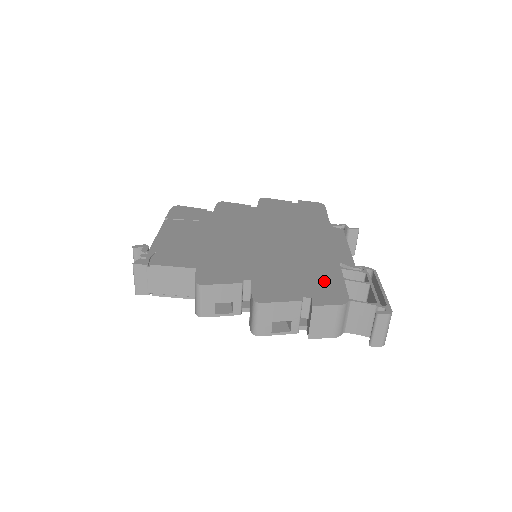
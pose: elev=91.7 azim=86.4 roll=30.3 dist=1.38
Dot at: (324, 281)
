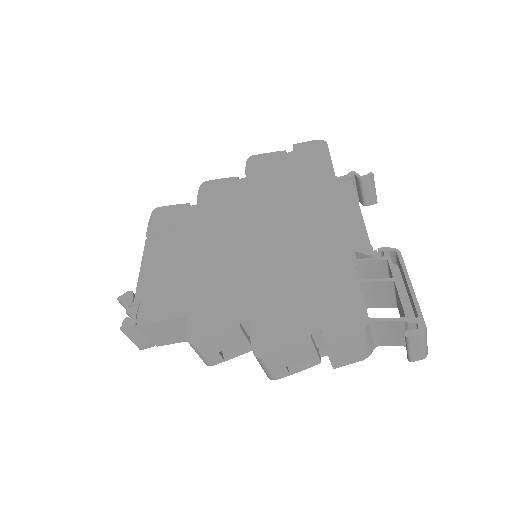
Dot at: (335, 294)
